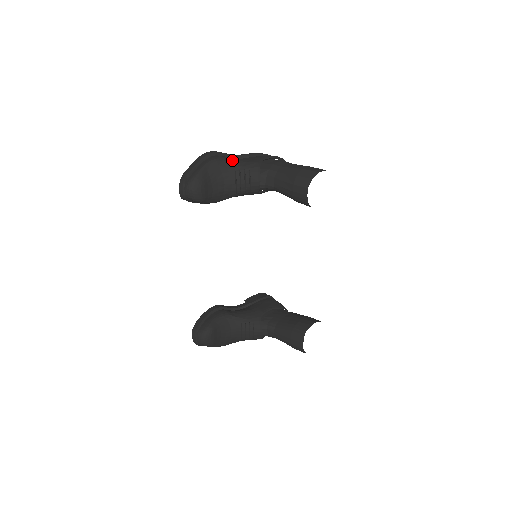
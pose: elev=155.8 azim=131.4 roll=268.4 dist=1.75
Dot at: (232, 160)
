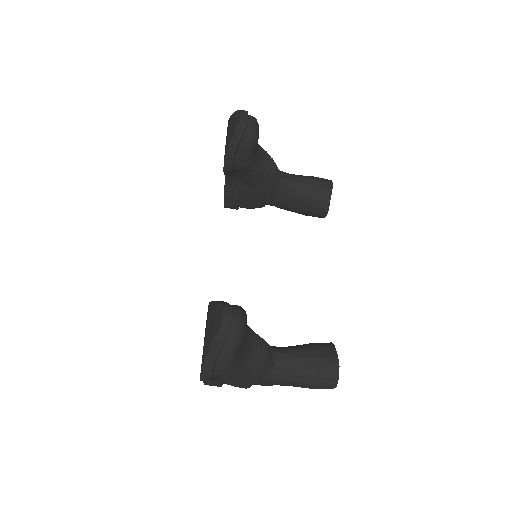
Dot at: occluded
